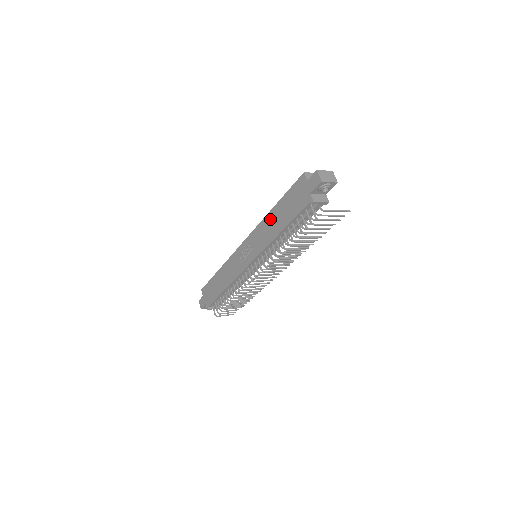
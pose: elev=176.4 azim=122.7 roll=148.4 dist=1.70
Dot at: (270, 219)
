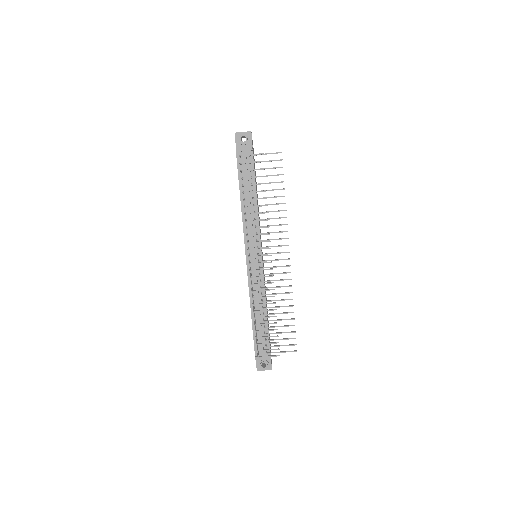
Dot at: occluded
